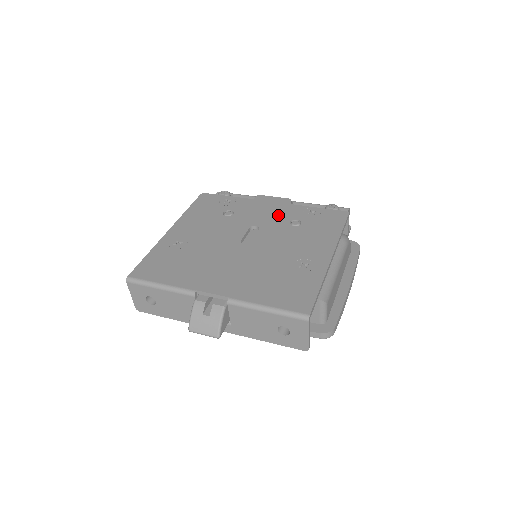
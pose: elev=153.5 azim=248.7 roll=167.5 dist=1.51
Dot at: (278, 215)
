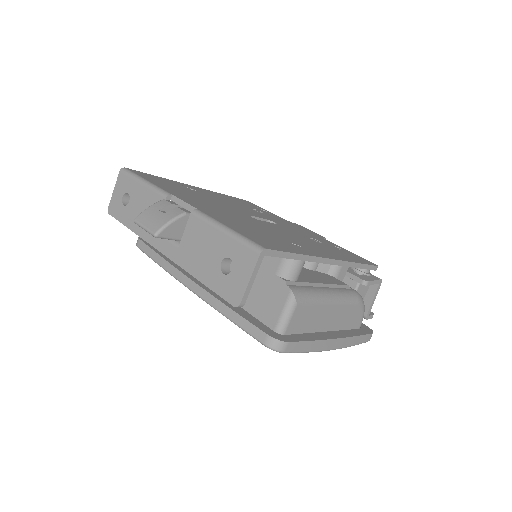
Dot at: (303, 232)
